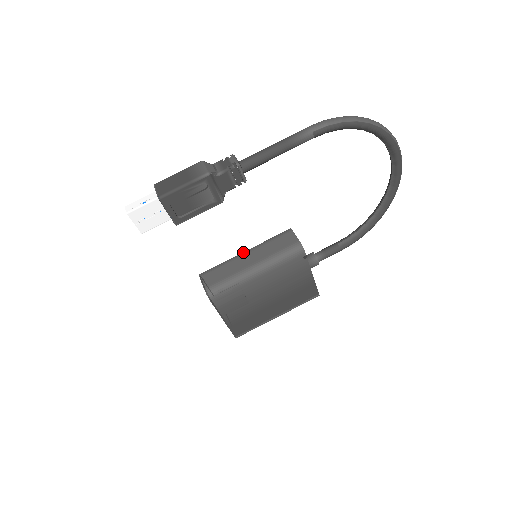
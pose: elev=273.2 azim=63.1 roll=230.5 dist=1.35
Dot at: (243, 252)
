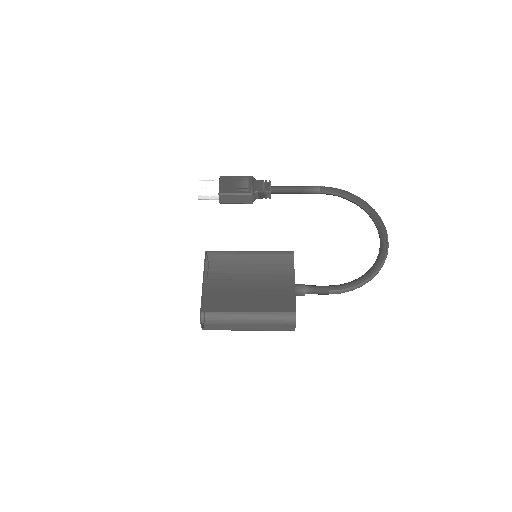
Dot at: occluded
